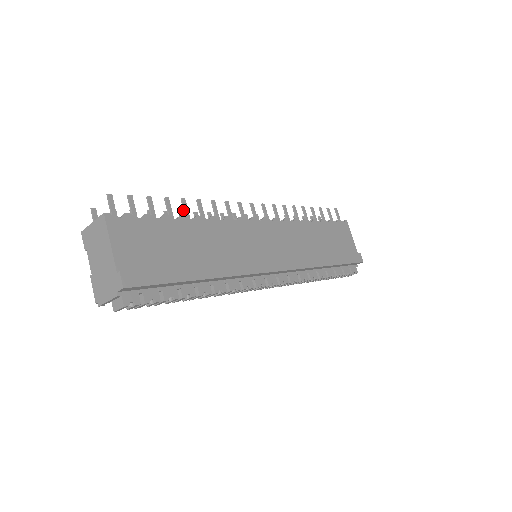
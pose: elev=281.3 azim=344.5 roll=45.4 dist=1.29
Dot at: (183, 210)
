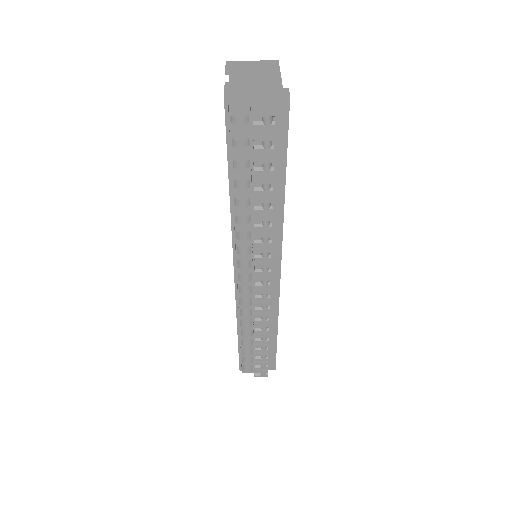
Dot at: occluded
